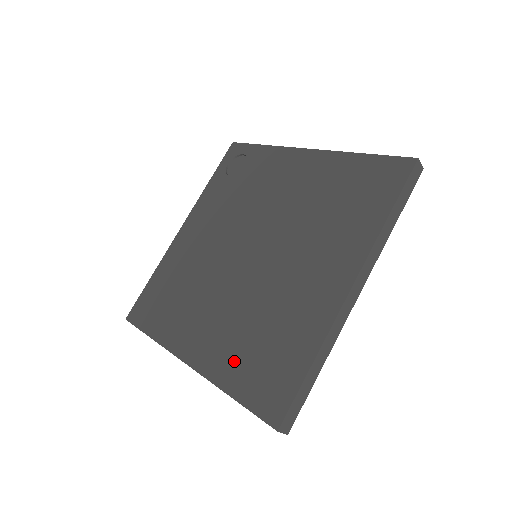
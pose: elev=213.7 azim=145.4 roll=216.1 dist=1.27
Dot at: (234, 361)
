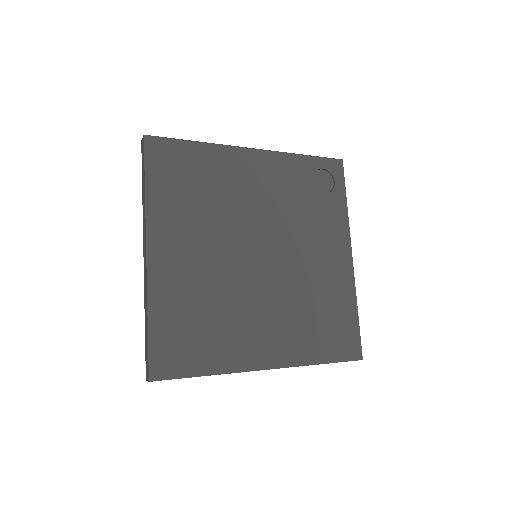
Dot at: (174, 305)
